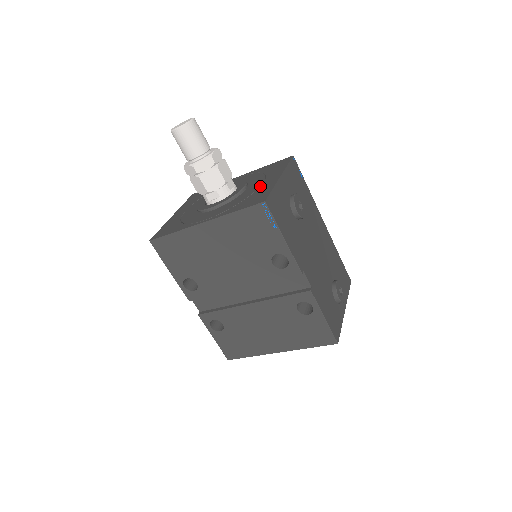
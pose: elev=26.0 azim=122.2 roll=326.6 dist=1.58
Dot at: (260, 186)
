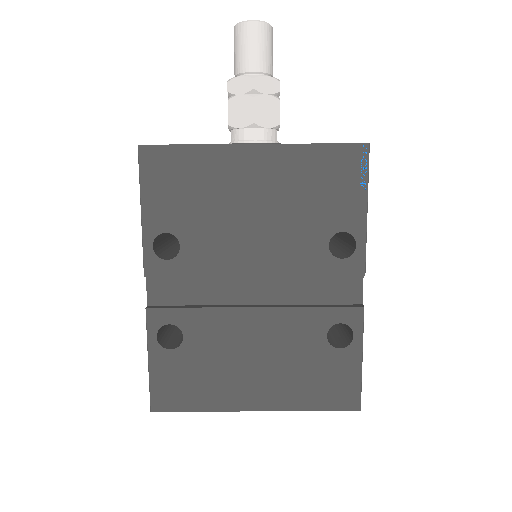
Dot at: occluded
